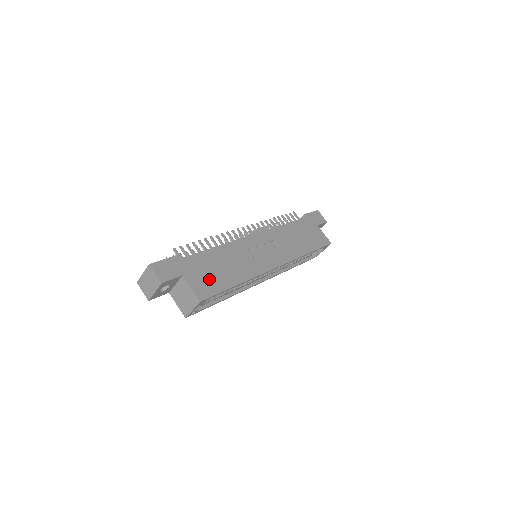
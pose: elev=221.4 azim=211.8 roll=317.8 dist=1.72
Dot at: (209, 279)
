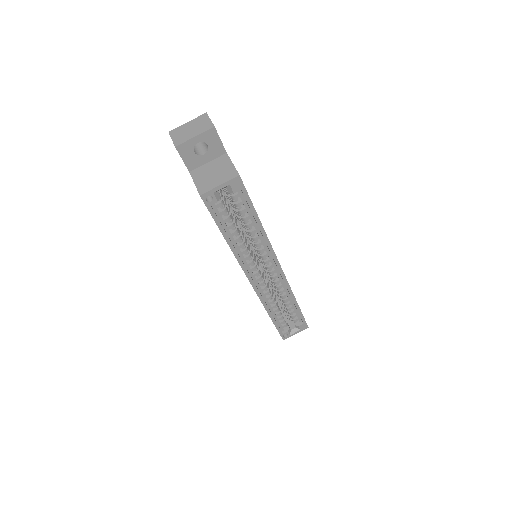
Dot at: occluded
